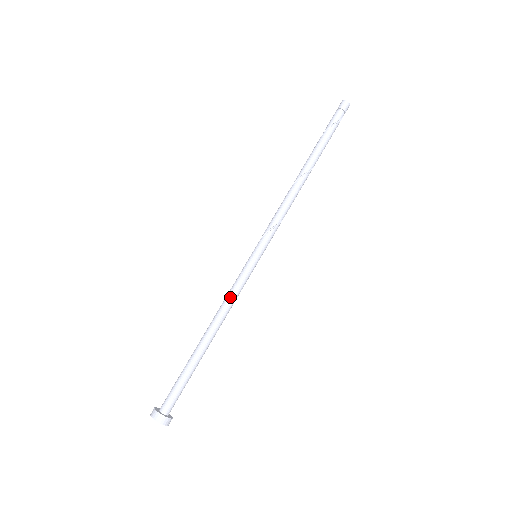
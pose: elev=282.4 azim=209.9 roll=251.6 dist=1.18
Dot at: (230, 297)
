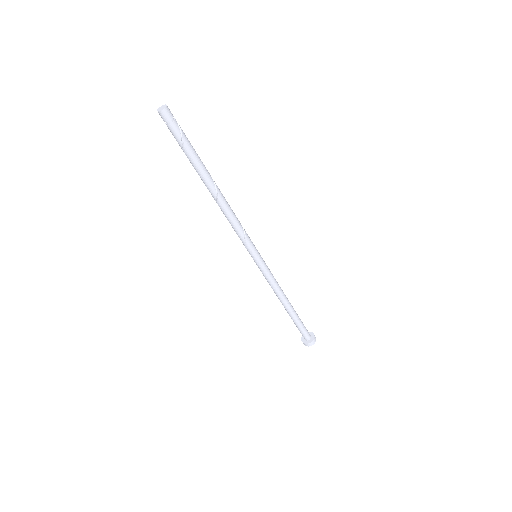
Dot at: (273, 285)
